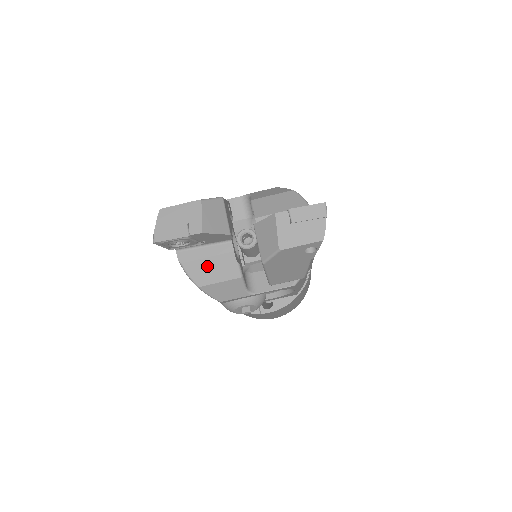
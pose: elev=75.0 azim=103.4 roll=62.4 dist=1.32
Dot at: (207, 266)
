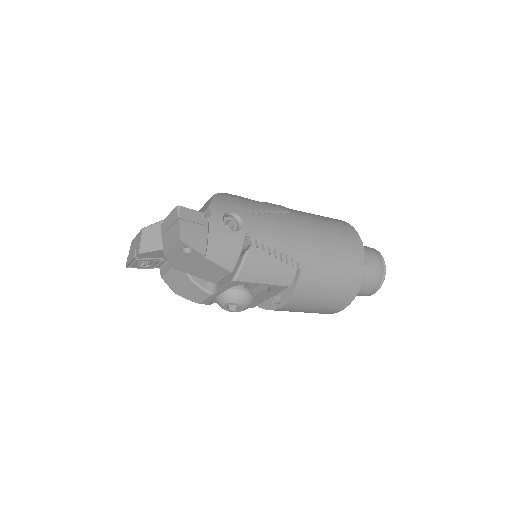
Dot at: (173, 277)
